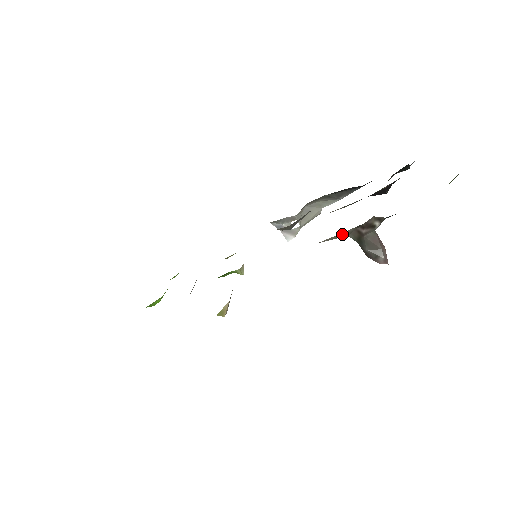
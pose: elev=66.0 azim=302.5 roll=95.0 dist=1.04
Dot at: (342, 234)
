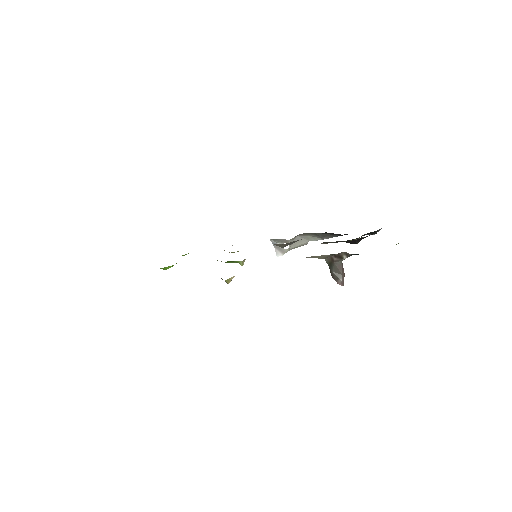
Dot at: (321, 256)
